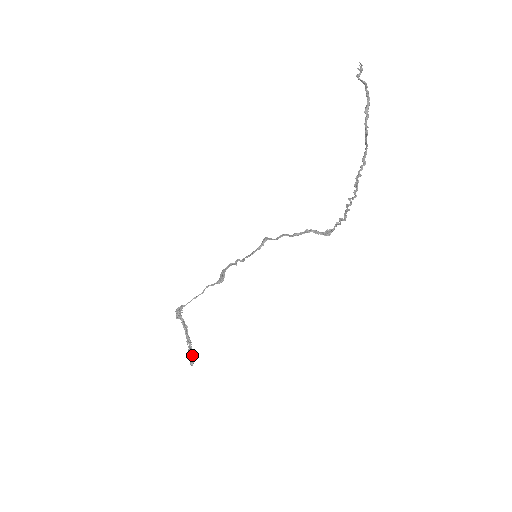
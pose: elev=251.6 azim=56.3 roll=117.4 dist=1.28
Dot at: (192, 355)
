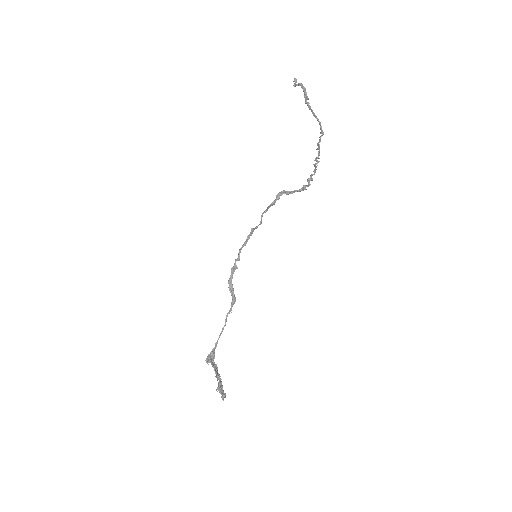
Dot at: (222, 388)
